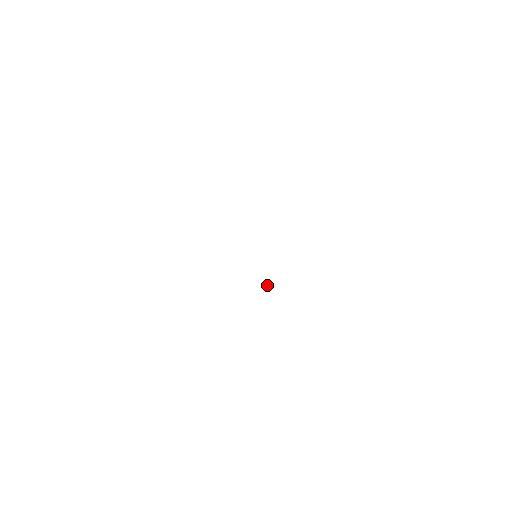
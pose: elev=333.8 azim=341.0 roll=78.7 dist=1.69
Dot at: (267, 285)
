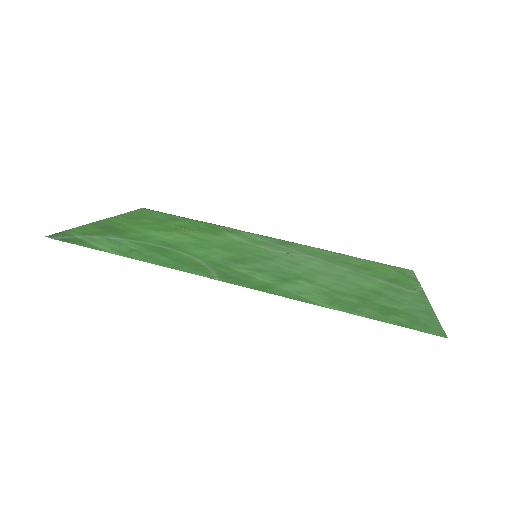
Dot at: (289, 254)
